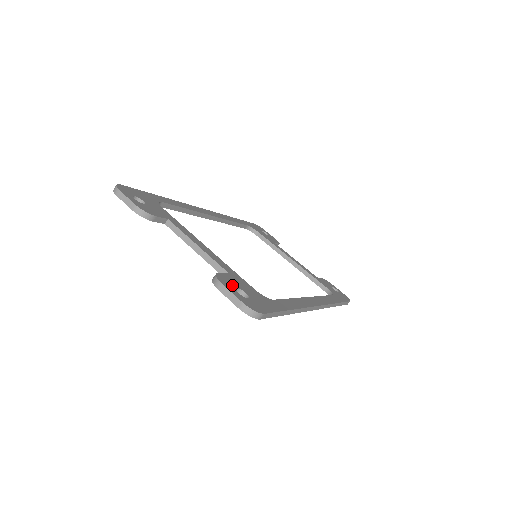
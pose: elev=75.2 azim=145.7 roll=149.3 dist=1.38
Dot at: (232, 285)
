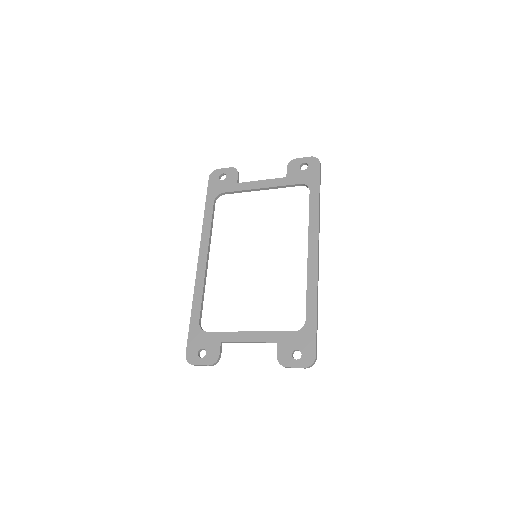
Dot at: (289, 357)
